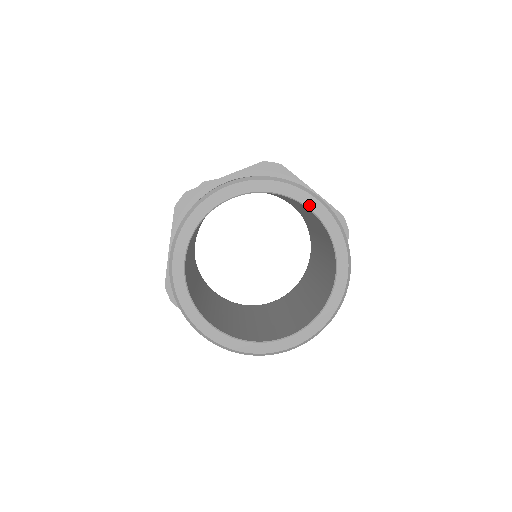
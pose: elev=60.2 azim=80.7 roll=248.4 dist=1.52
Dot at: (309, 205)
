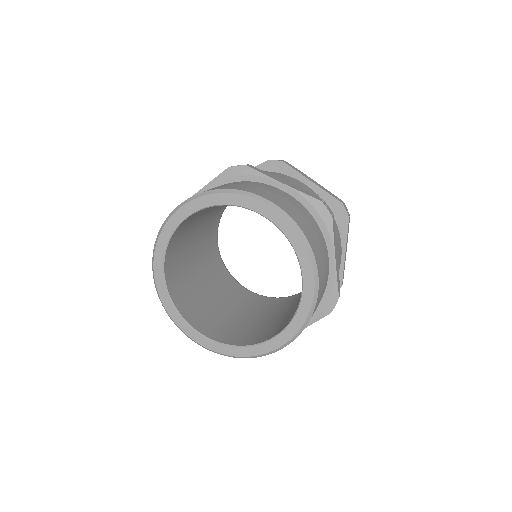
Dot at: (255, 209)
